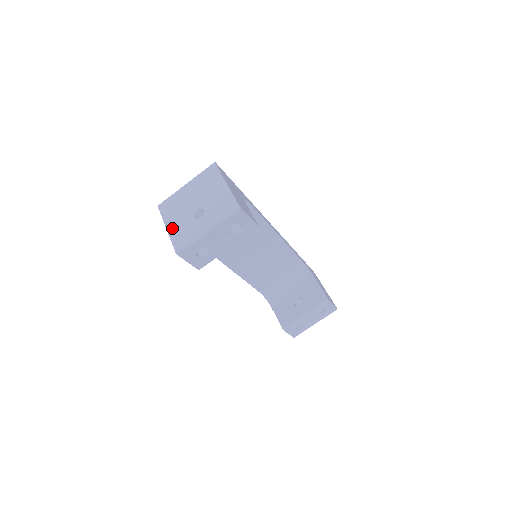
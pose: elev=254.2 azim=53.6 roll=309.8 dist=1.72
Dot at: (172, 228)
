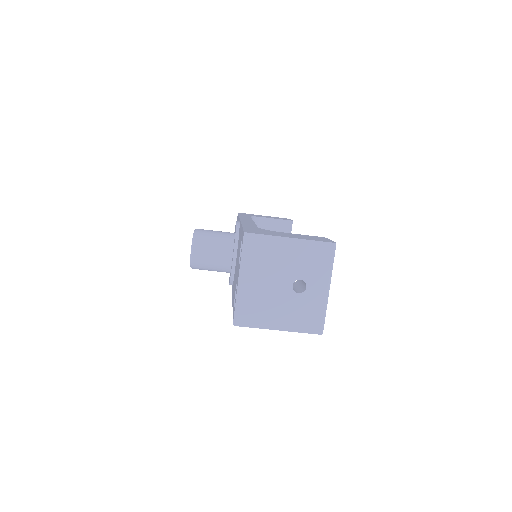
Dot at: (286, 324)
